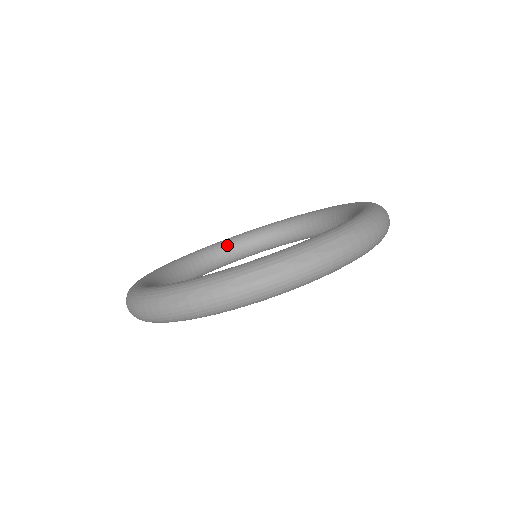
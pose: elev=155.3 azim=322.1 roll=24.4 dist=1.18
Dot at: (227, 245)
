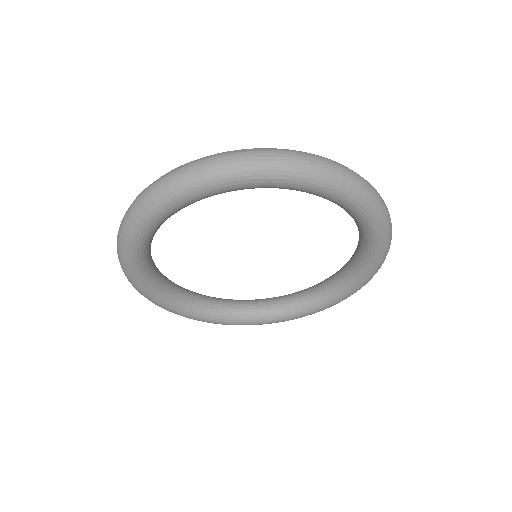
Dot at: (279, 297)
